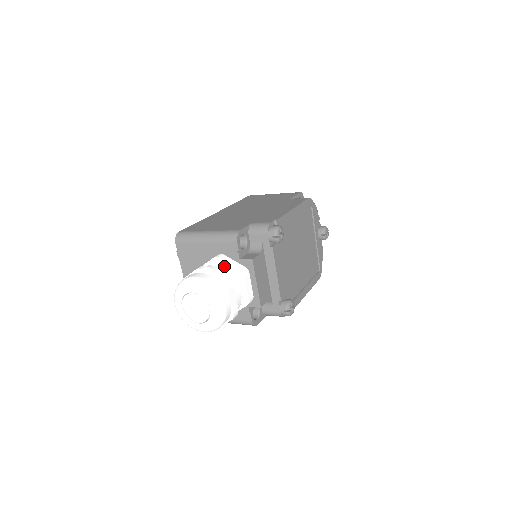
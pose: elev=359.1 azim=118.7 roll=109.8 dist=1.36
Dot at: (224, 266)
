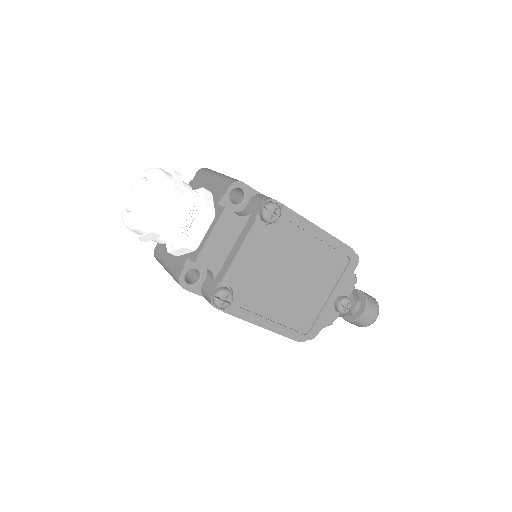
Dot at: (199, 196)
